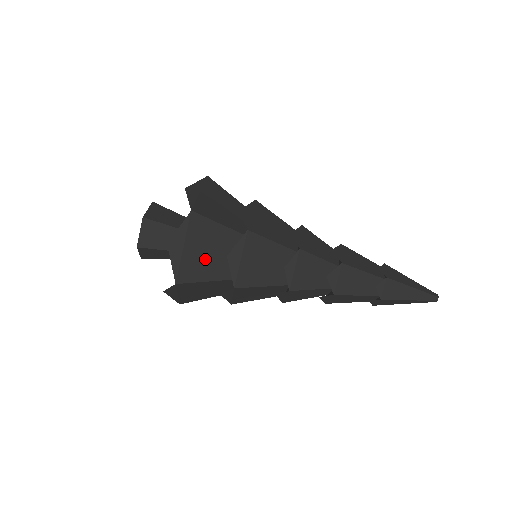
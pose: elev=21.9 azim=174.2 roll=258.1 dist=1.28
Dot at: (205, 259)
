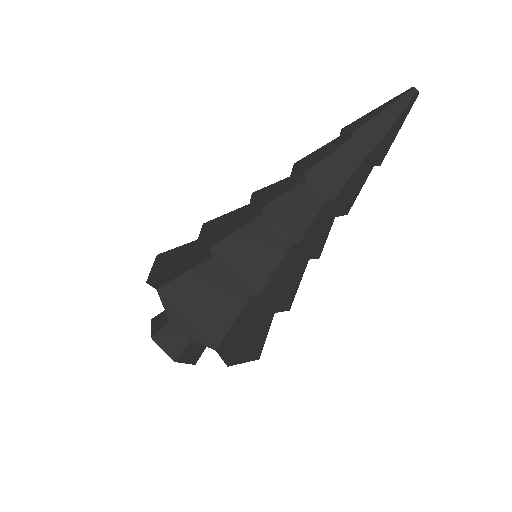
Dot at: (212, 307)
